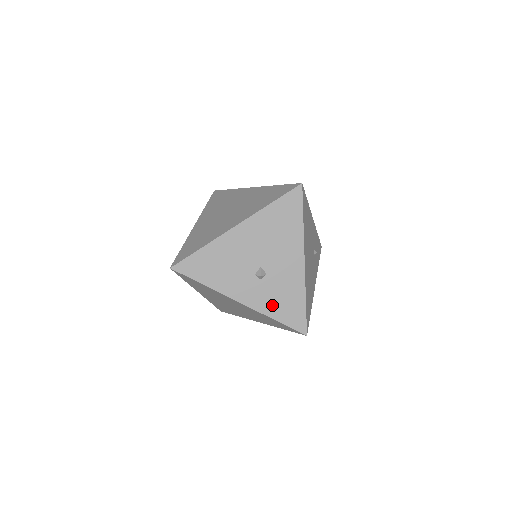
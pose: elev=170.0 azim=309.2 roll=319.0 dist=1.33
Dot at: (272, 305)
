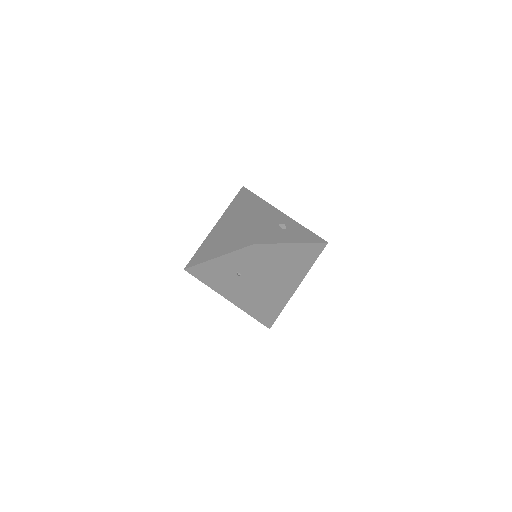
Dot at: (303, 237)
